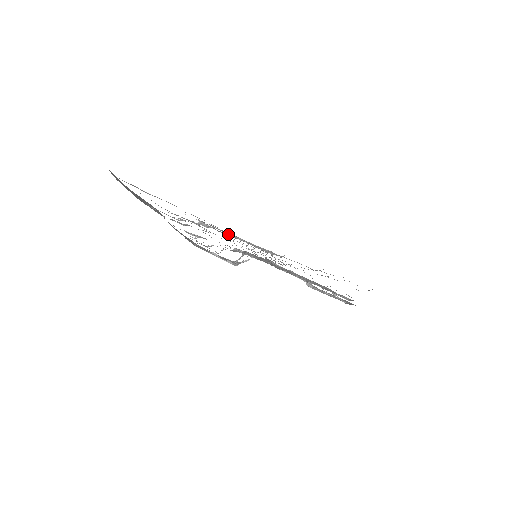
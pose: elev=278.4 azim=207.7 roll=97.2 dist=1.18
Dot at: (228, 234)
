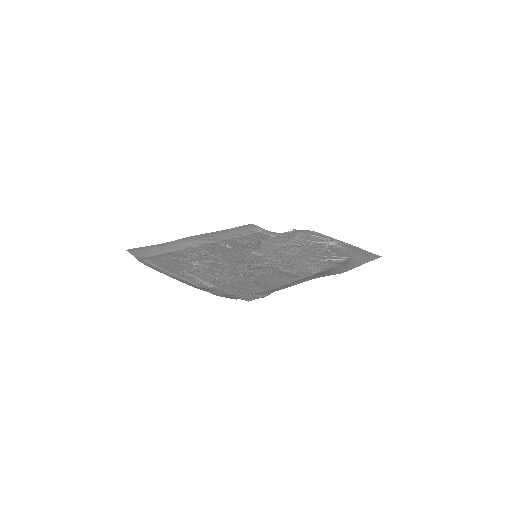
Dot at: (194, 279)
